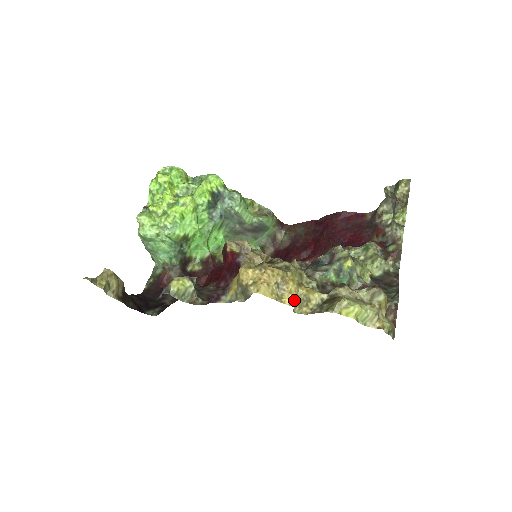
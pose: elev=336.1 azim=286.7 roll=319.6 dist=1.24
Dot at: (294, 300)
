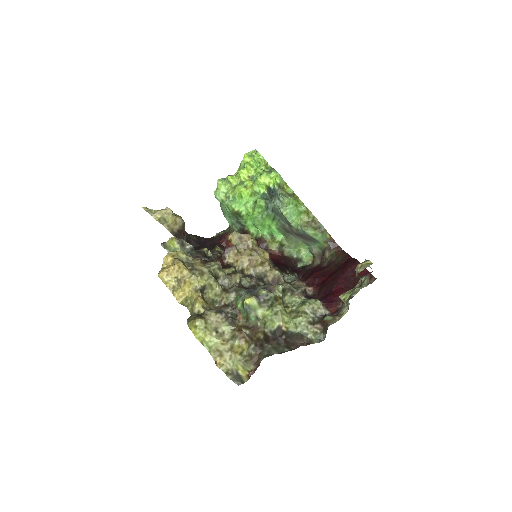
Dot at: (182, 298)
